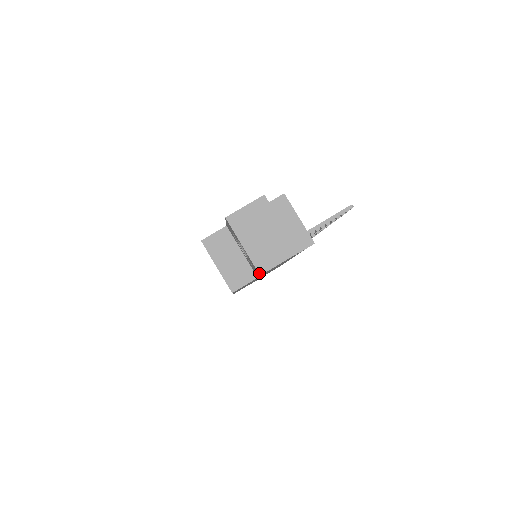
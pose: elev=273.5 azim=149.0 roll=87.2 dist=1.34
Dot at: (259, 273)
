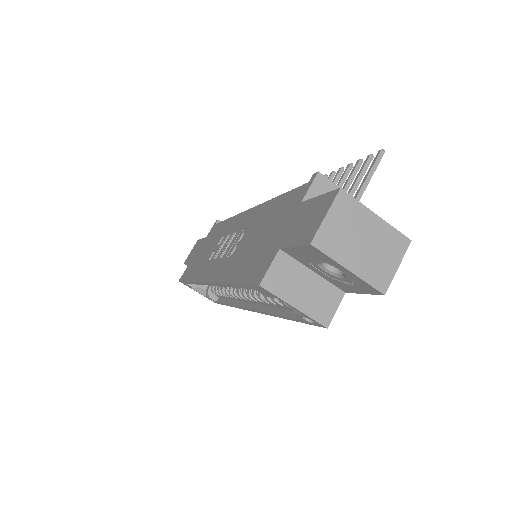
Dot at: (382, 293)
